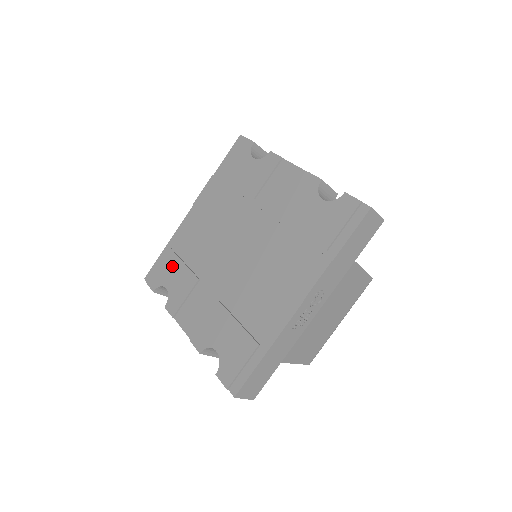
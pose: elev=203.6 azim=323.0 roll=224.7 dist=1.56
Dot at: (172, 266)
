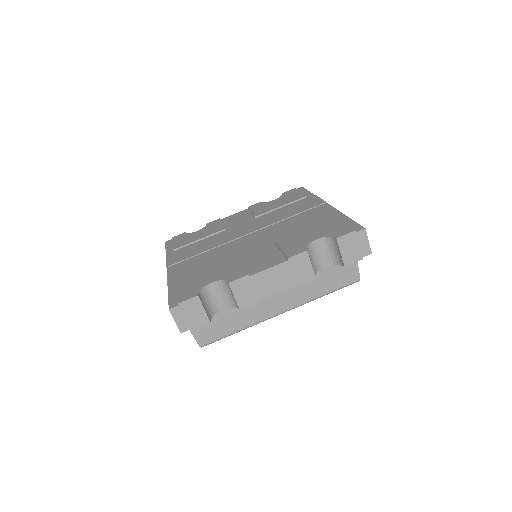
Dot at: (197, 278)
